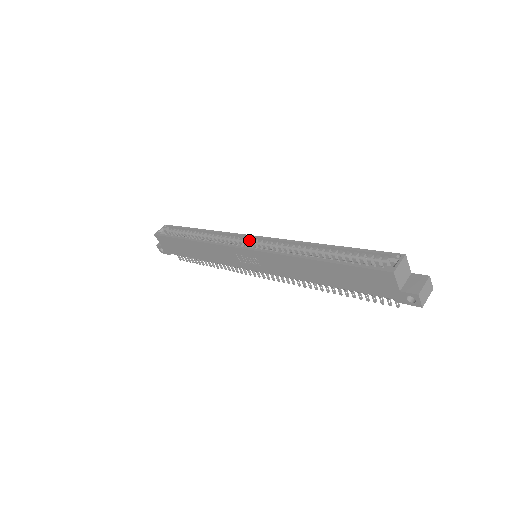
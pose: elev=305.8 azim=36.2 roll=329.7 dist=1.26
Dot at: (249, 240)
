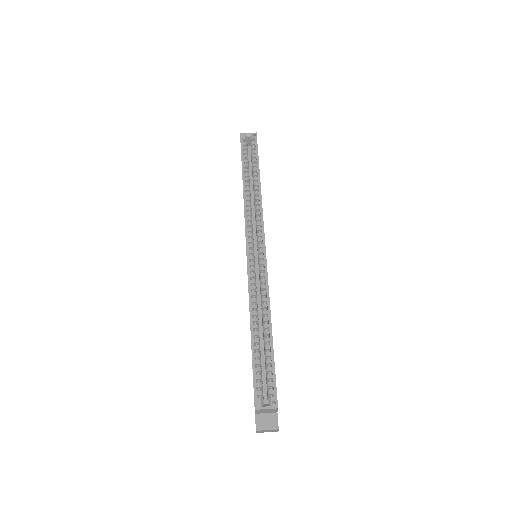
Dot at: (260, 245)
